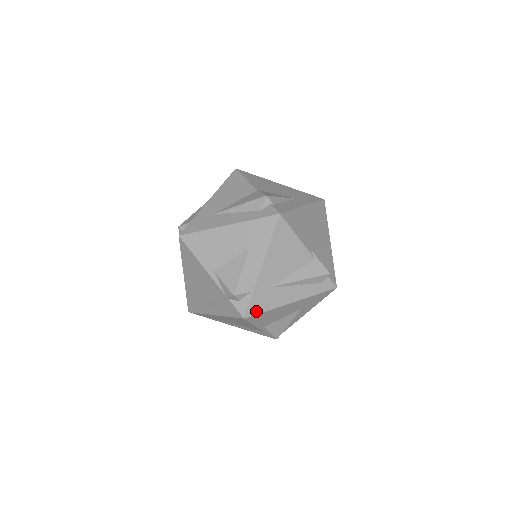
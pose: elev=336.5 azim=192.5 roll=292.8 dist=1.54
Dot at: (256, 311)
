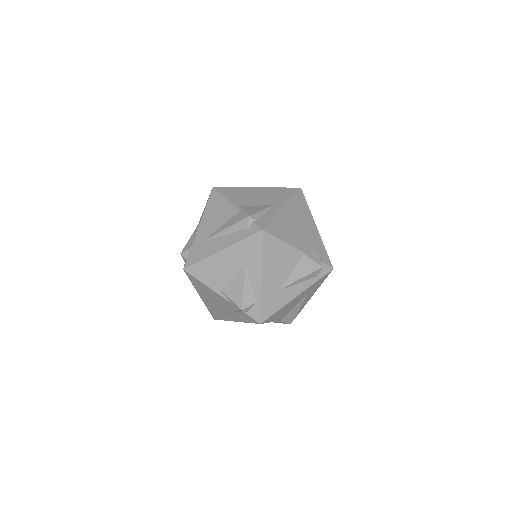
Dot at: (192, 262)
